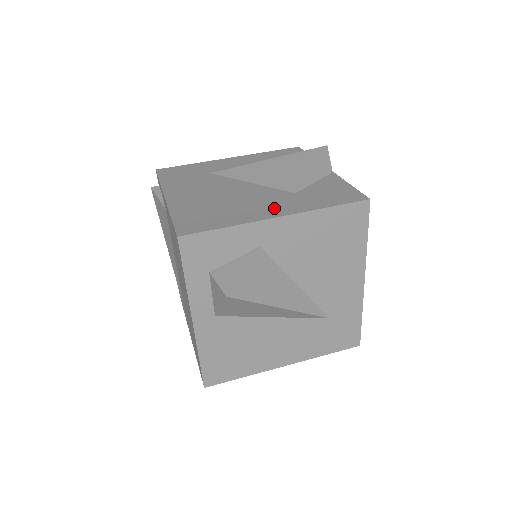
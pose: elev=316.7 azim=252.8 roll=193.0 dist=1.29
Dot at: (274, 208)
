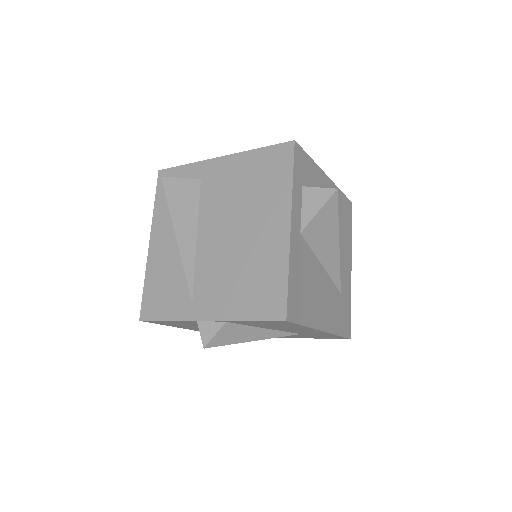
Dot at: occluded
